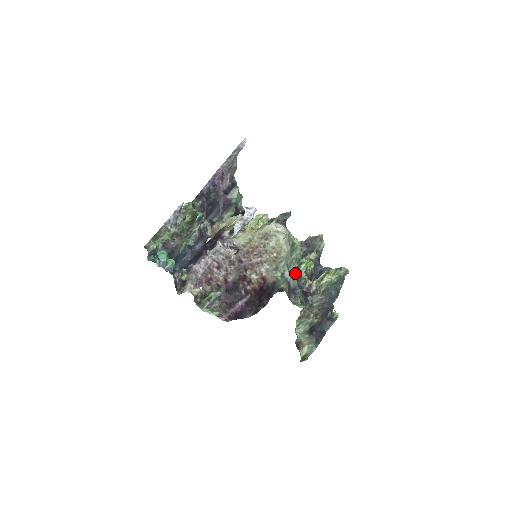
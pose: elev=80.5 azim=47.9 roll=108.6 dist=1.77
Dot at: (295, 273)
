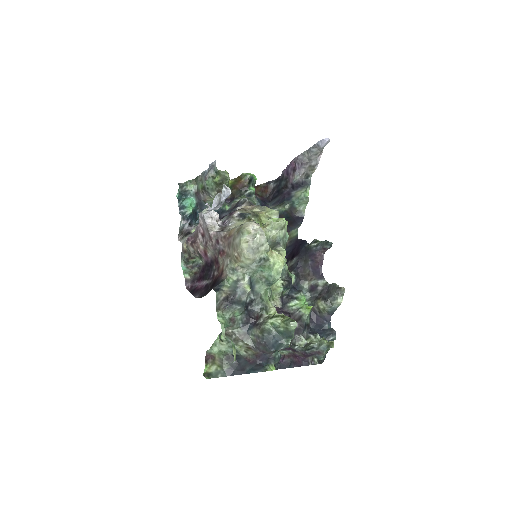
Dot at: (258, 292)
